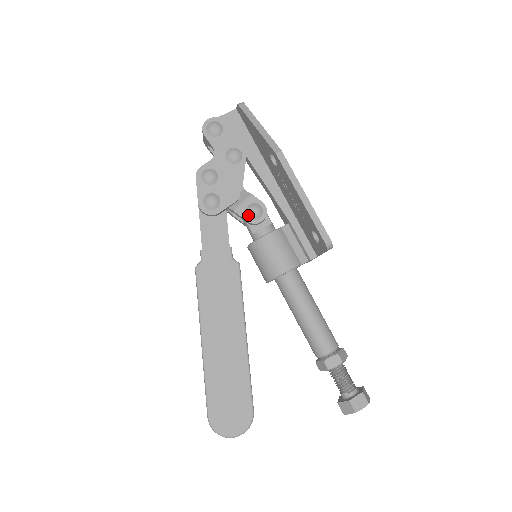
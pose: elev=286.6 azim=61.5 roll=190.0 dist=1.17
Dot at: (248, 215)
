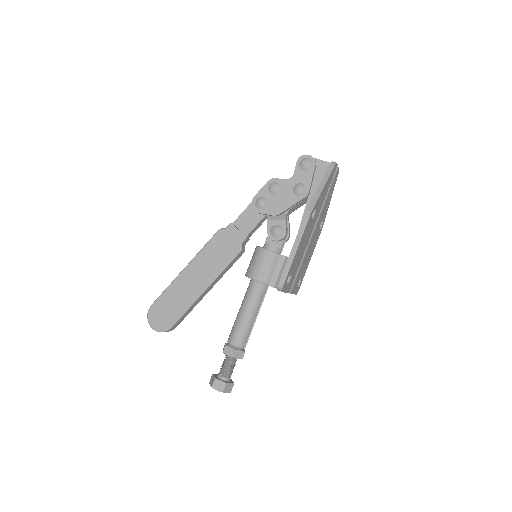
Dot at: (271, 229)
